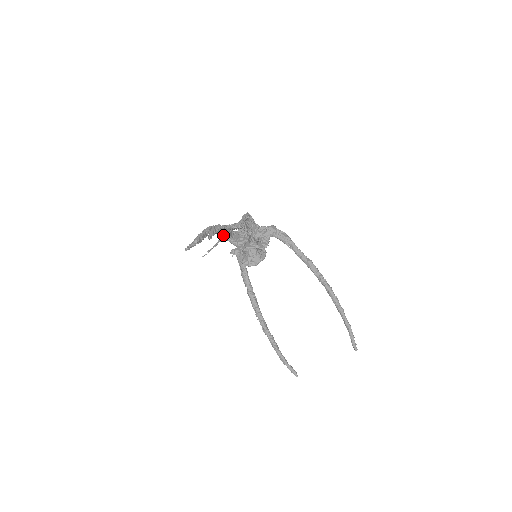
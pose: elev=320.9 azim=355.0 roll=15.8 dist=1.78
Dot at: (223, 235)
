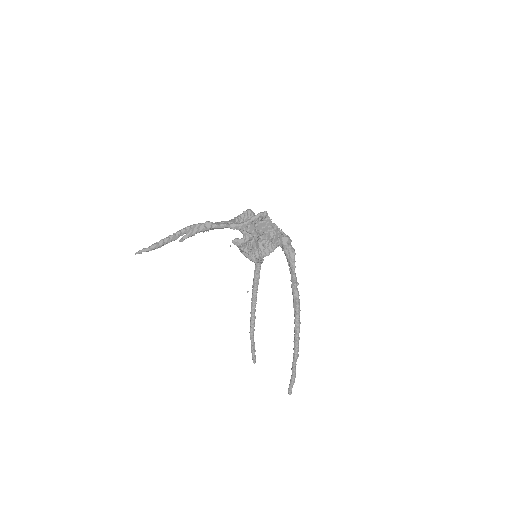
Dot at: occluded
